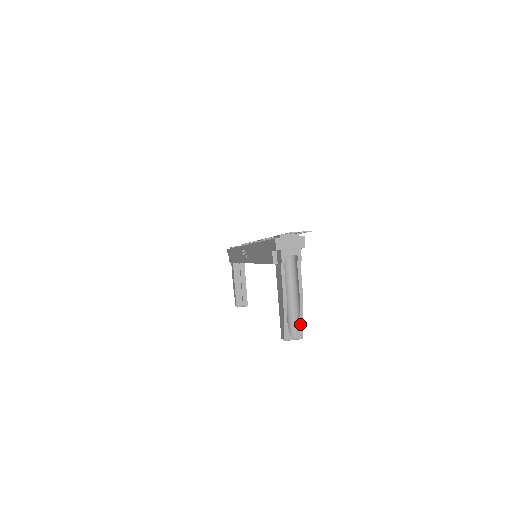
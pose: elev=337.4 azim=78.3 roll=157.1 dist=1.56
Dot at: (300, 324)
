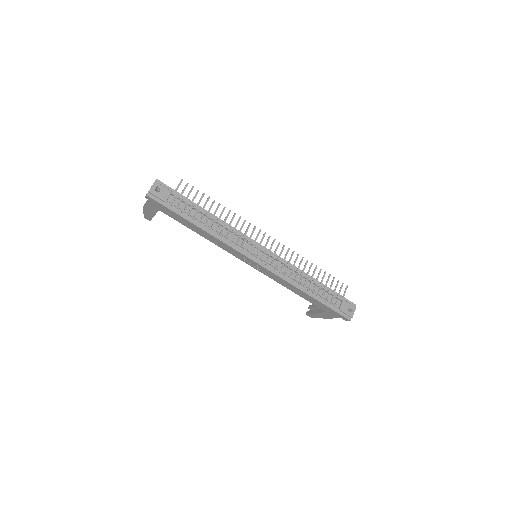
Dot at: occluded
